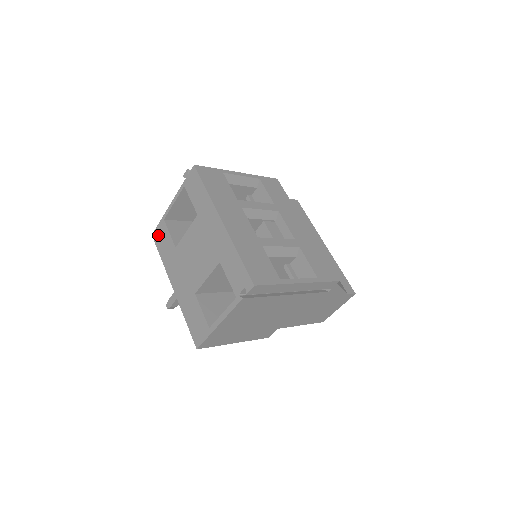
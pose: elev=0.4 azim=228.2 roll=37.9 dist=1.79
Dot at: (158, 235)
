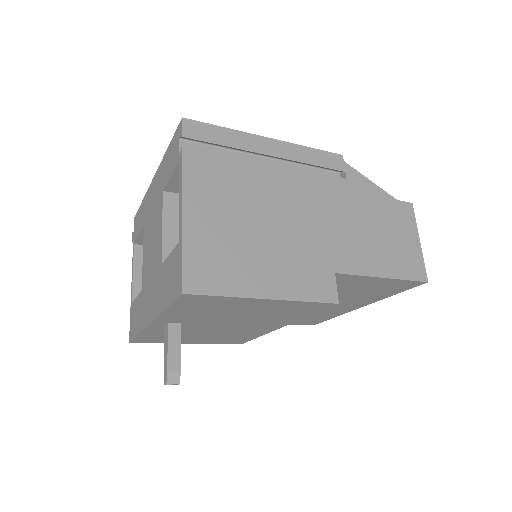
Dot at: (131, 326)
